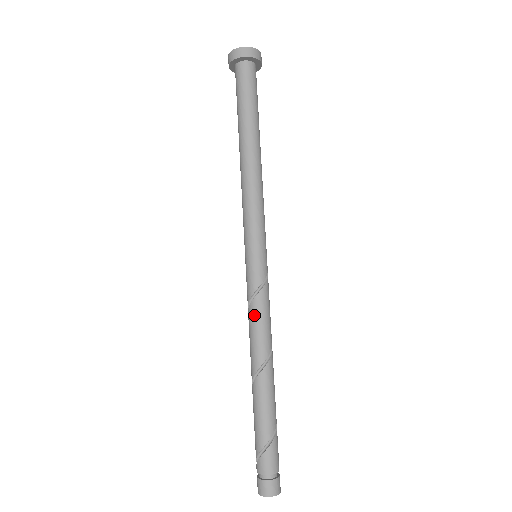
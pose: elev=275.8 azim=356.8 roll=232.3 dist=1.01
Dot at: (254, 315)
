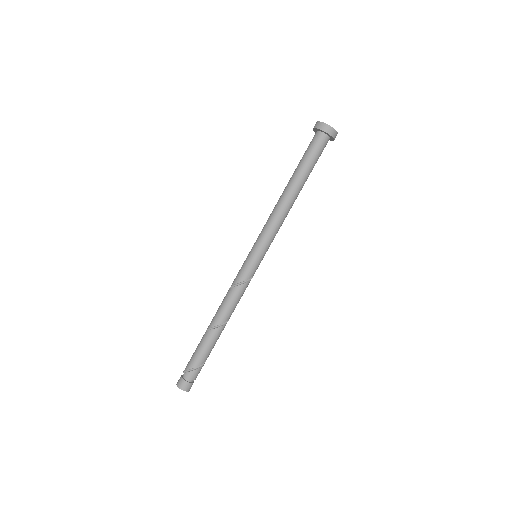
Dot at: (239, 293)
